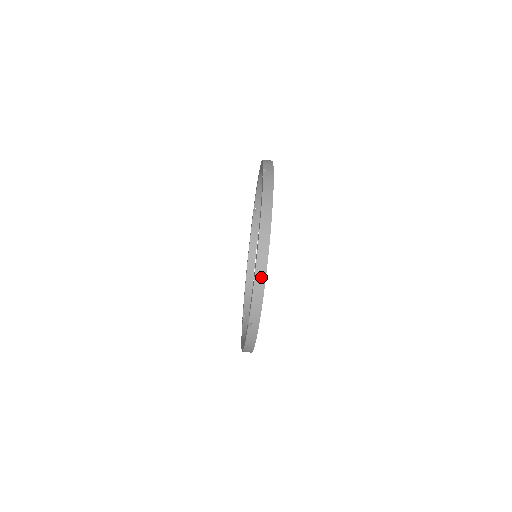
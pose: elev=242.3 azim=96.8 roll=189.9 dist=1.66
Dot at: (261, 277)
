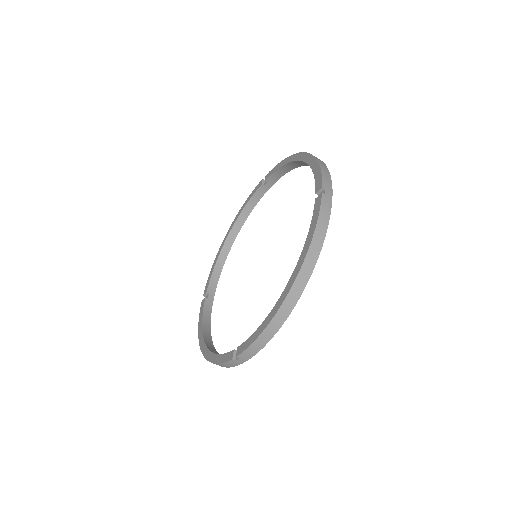
Dot at: (276, 326)
